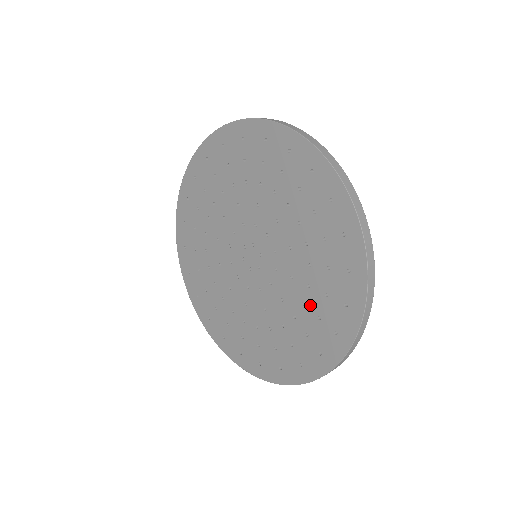
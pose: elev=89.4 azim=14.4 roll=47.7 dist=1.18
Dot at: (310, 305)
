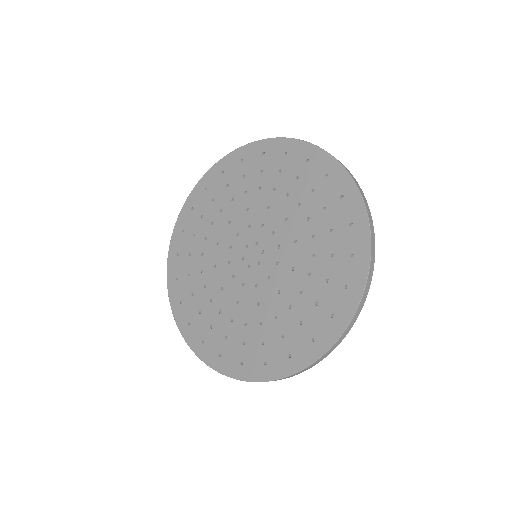
Dot at: (309, 292)
